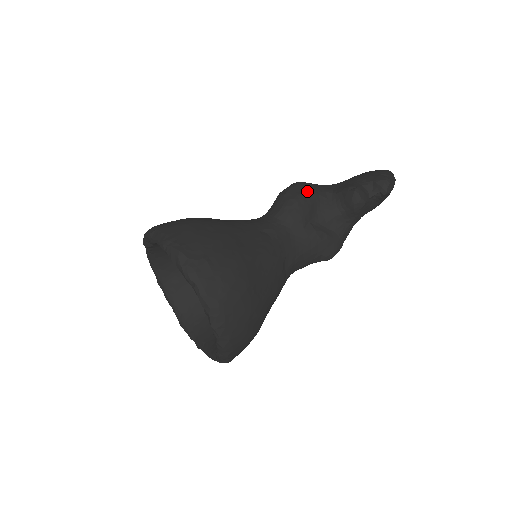
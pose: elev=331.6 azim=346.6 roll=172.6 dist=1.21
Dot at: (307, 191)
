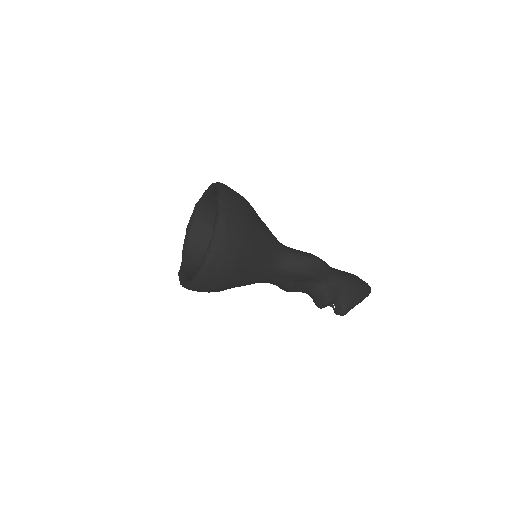
Dot at: (315, 274)
